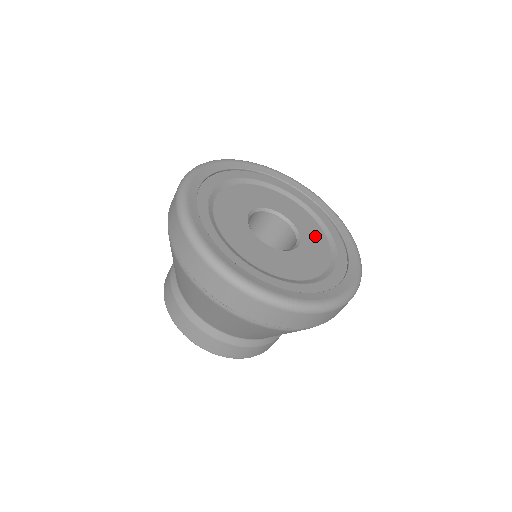
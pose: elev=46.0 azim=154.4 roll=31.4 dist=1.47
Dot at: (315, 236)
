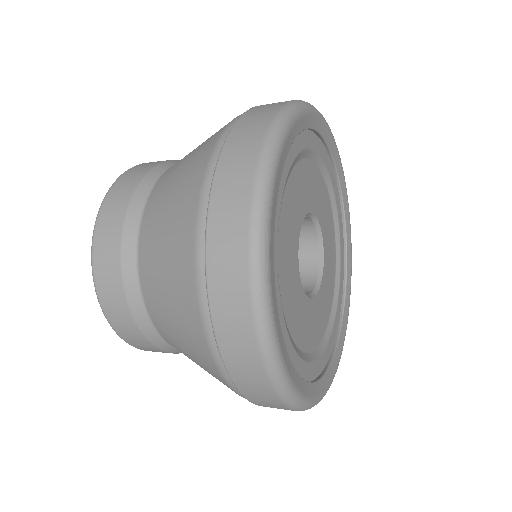
Dot at: (323, 199)
